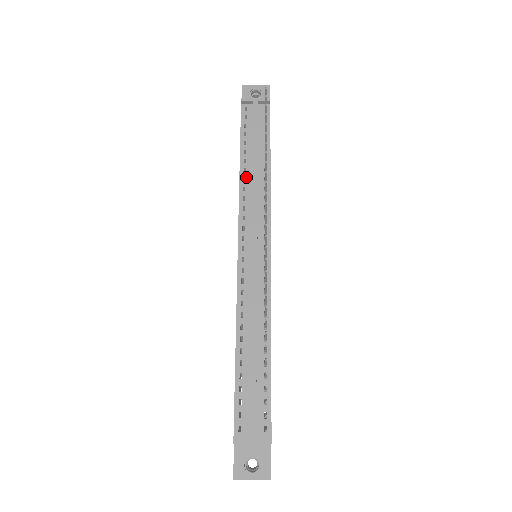
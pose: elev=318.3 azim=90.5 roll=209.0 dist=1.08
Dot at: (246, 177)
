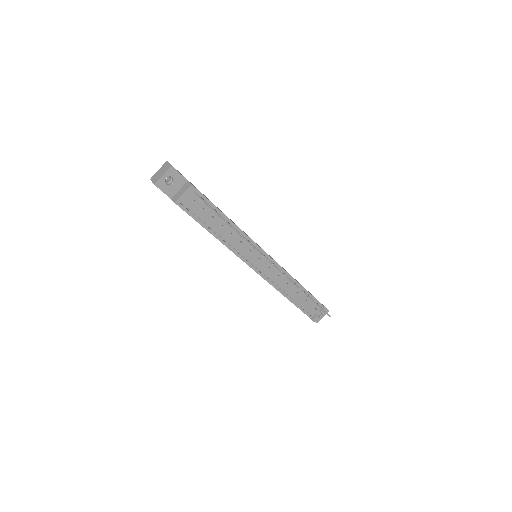
Dot at: (225, 239)
